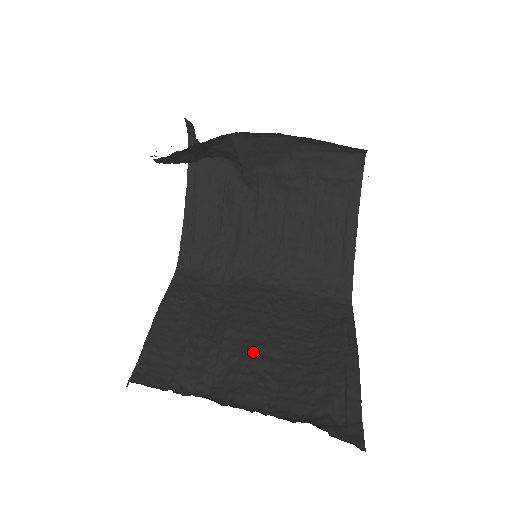
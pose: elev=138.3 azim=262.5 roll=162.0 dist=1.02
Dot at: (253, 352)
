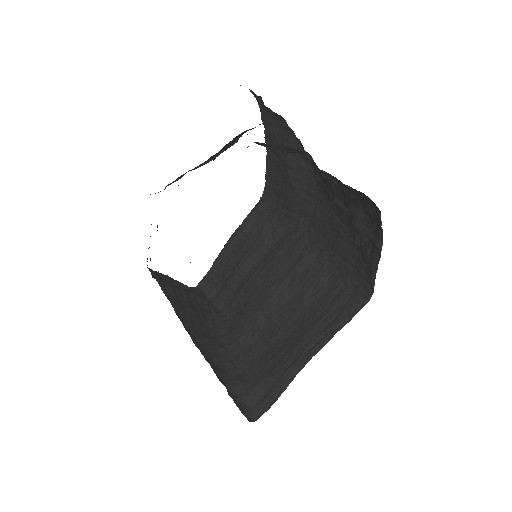
Dot at: (255, 311)
